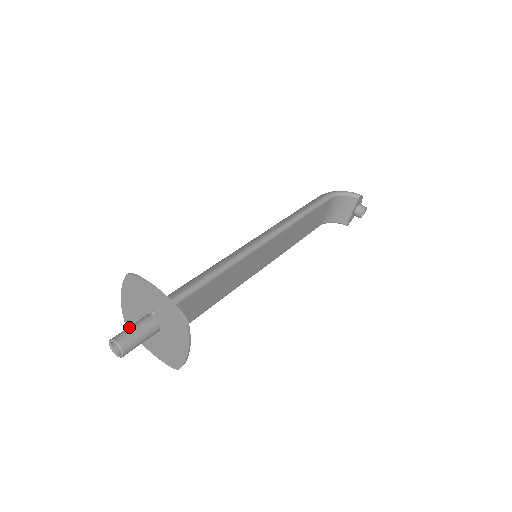
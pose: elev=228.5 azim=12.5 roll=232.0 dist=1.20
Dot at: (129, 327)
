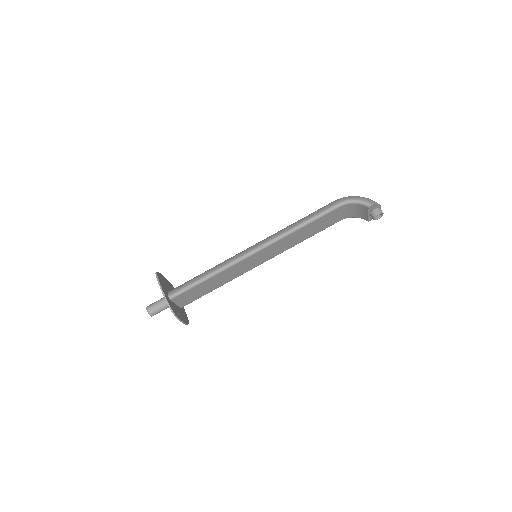
Dot at: (157, 301)
